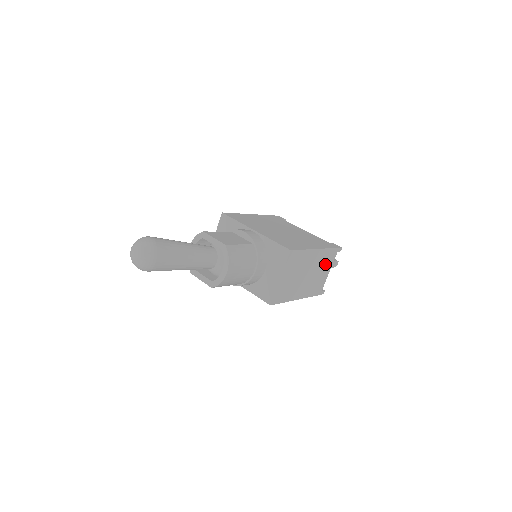
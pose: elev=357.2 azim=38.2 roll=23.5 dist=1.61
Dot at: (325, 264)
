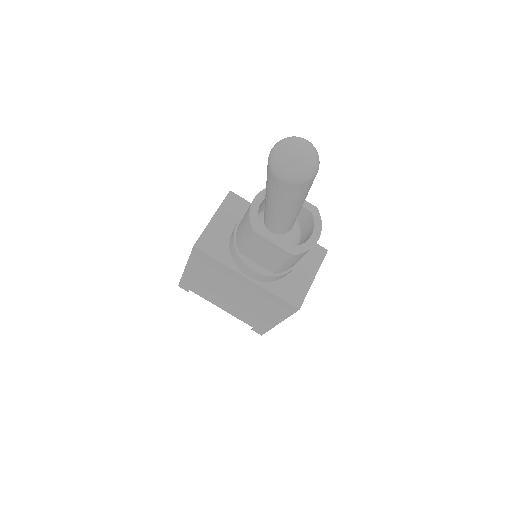
Dot at: occluded
